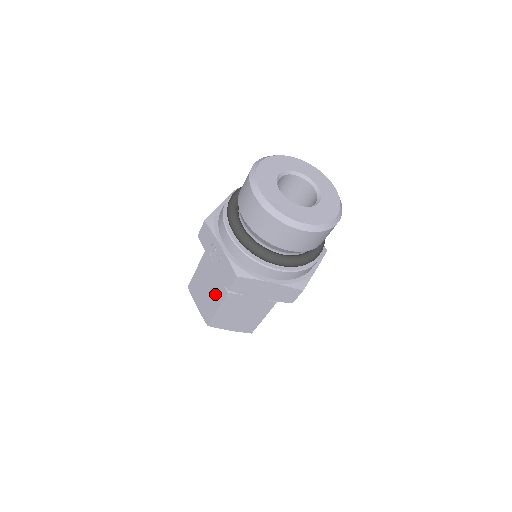
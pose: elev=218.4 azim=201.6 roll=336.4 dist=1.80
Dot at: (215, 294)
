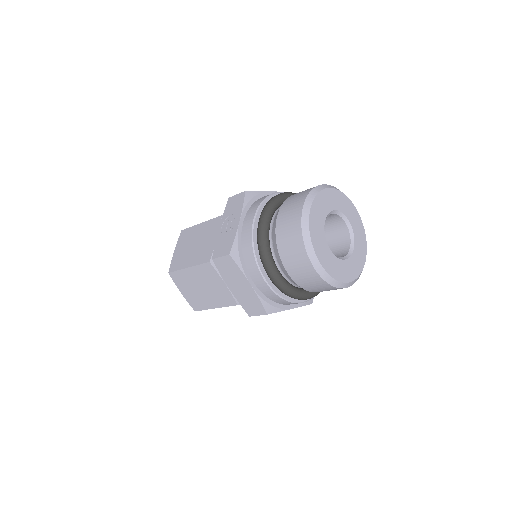
Dot at: (198, 254)
